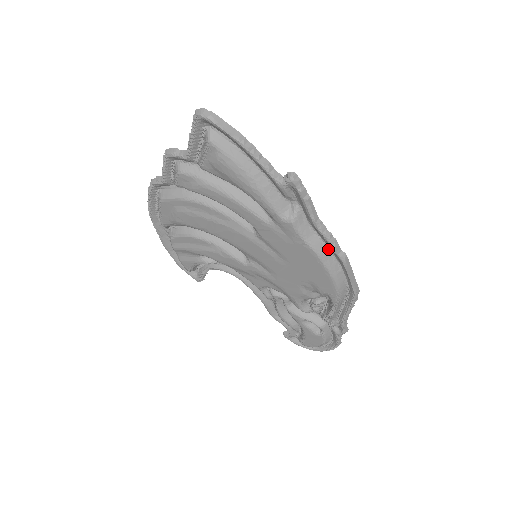
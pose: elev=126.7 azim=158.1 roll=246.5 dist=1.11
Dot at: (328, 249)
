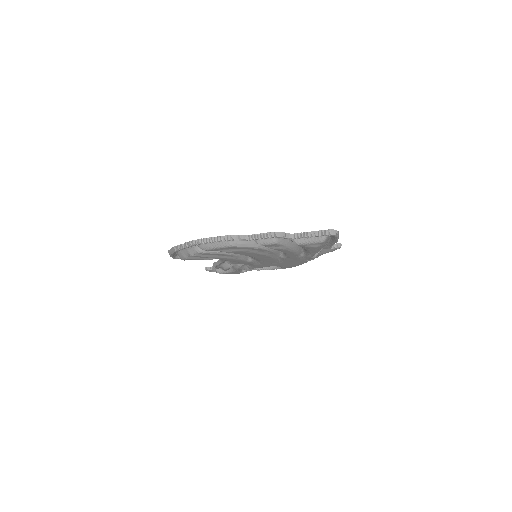
Dot at: occluded
